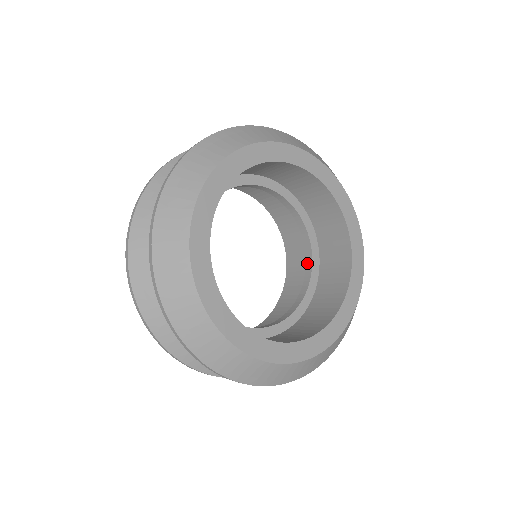
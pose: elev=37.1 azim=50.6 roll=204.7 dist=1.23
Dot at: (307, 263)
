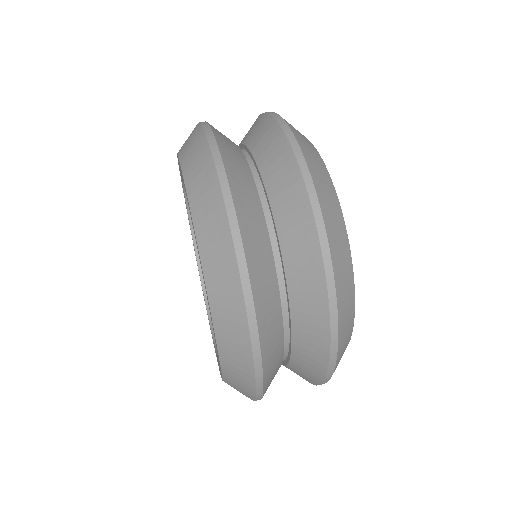
Dot at: occluded
